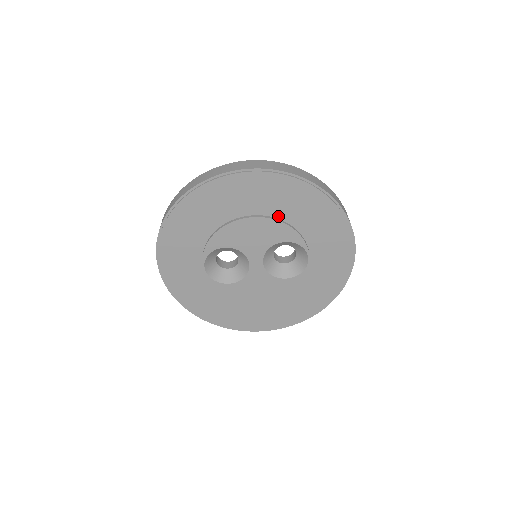
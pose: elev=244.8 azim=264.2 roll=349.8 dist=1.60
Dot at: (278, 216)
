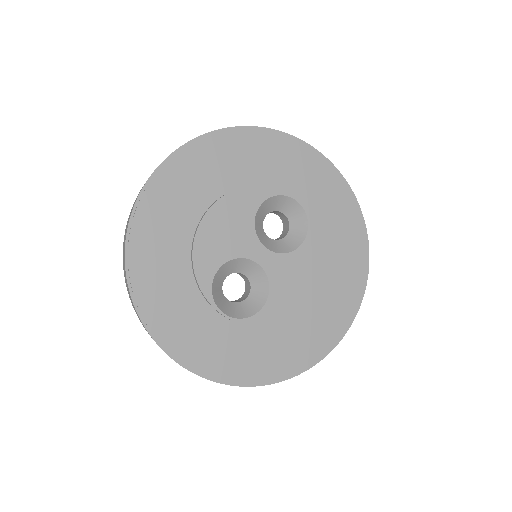
Dot at: (227, 190)
